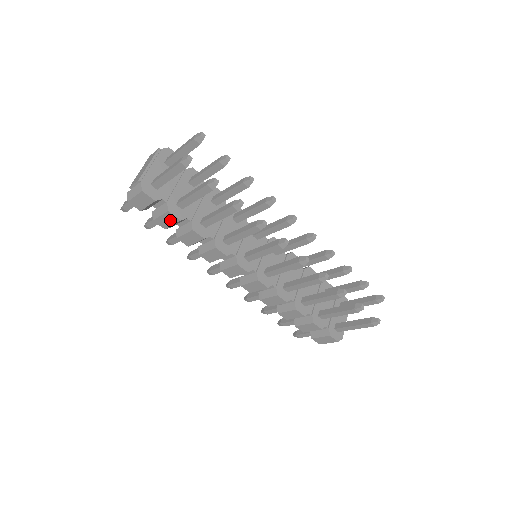
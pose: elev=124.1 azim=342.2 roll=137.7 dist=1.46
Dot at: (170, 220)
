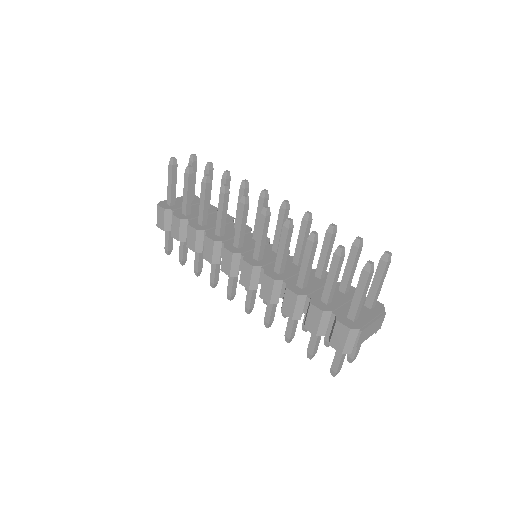
Dot at: (177, 225)
